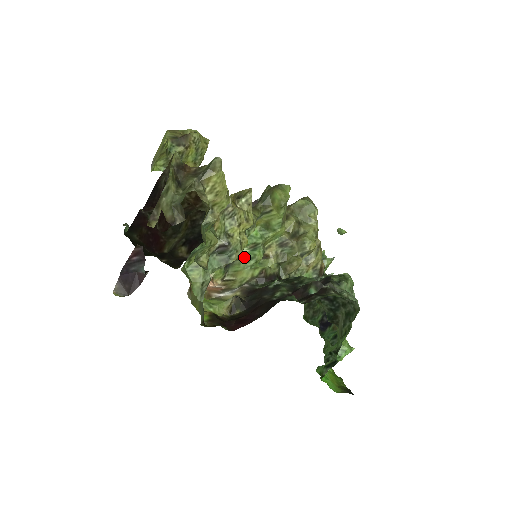
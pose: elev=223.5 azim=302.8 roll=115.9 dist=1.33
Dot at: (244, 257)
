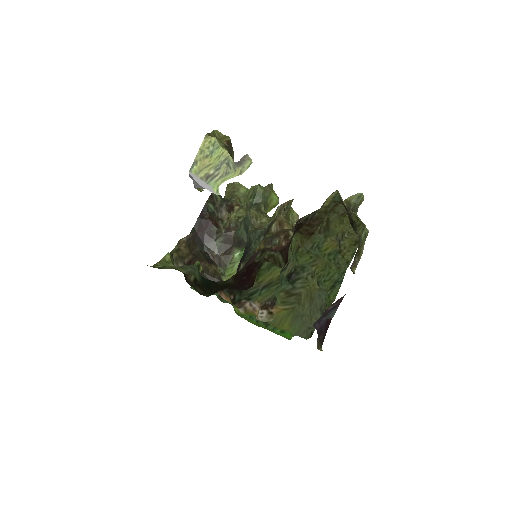
Dot at: (238, 259)
